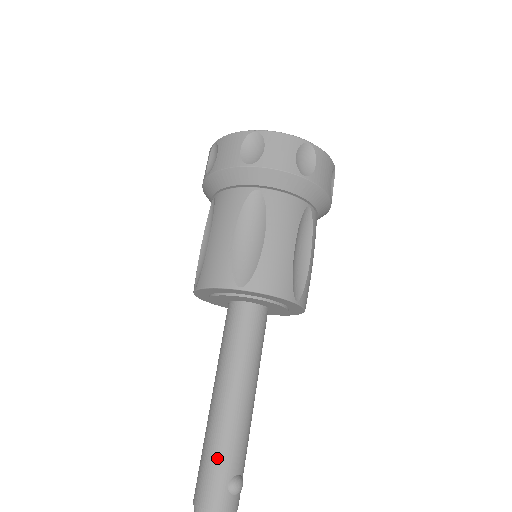
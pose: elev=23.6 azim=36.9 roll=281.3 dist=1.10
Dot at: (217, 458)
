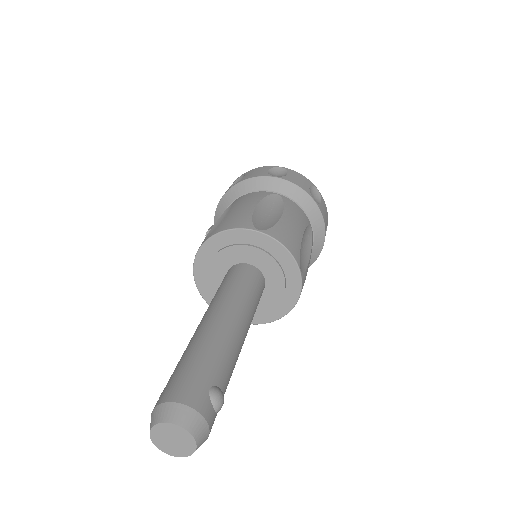
Dot at: (202, 360)
